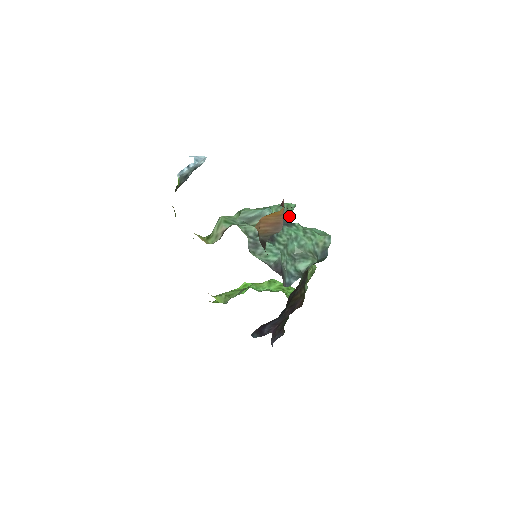
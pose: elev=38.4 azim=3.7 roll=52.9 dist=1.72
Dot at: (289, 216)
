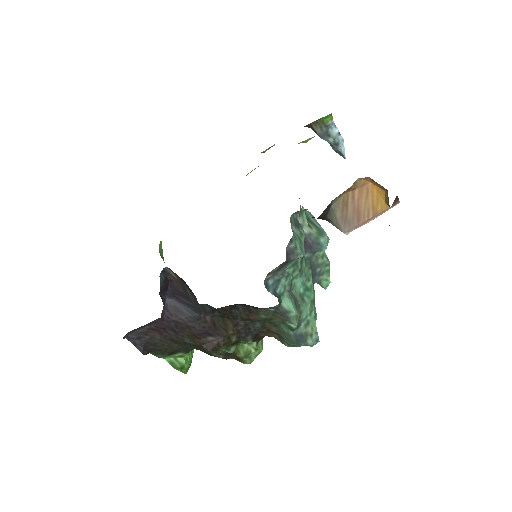
Dot at: (319, 278)
